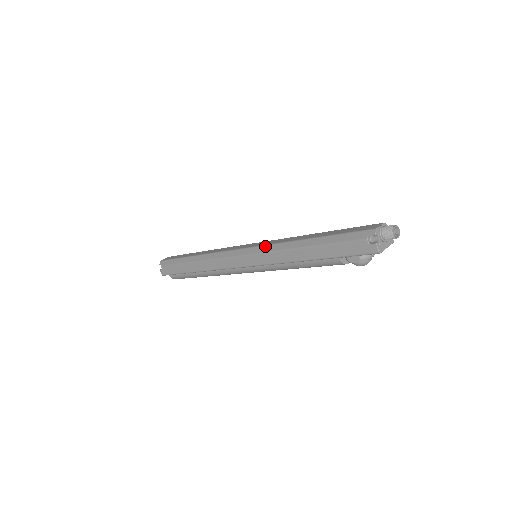
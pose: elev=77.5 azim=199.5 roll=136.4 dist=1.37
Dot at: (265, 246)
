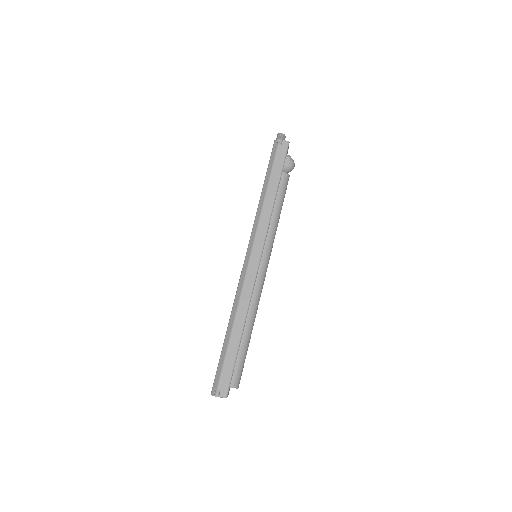
Dot at: (252, 232)
